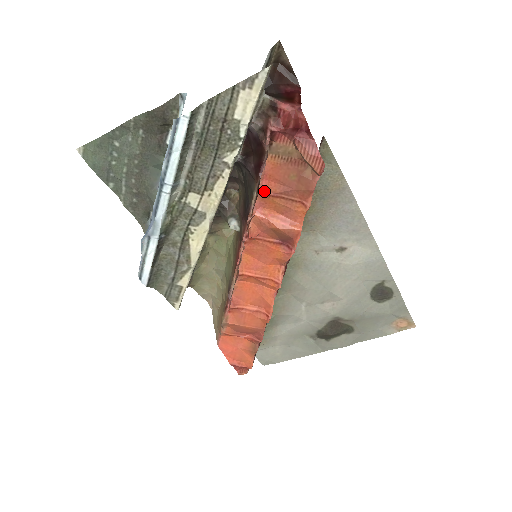
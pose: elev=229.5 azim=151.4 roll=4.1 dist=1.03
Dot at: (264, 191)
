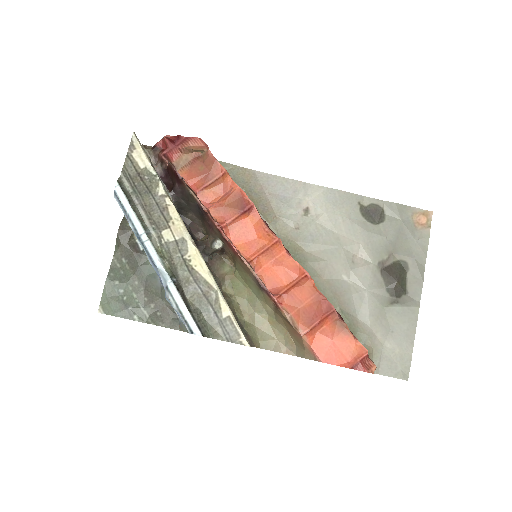
Dot at: (197, 190)
